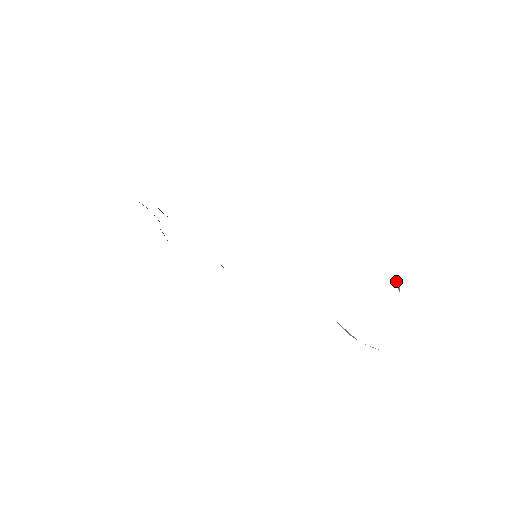
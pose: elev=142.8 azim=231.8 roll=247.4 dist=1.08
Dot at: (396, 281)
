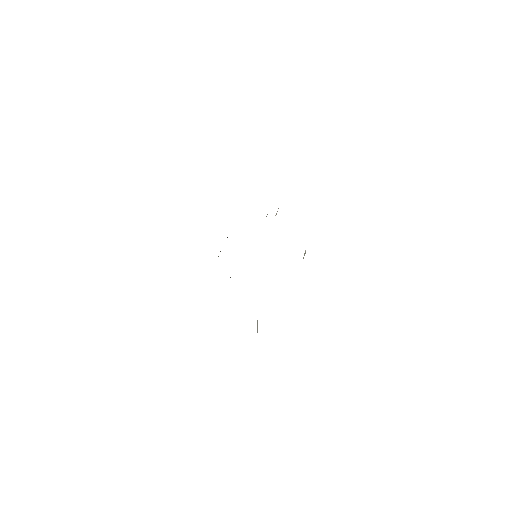
Dot at: occluded
